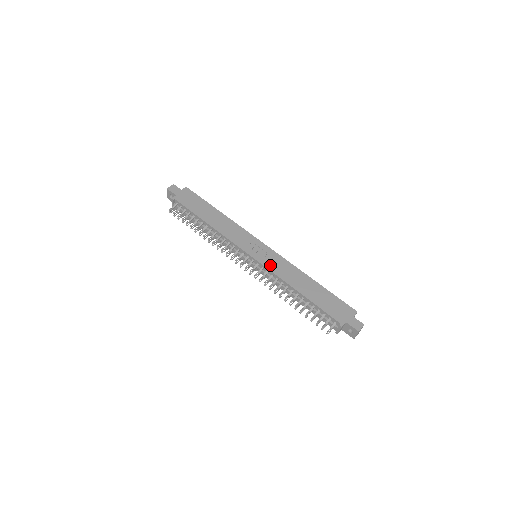
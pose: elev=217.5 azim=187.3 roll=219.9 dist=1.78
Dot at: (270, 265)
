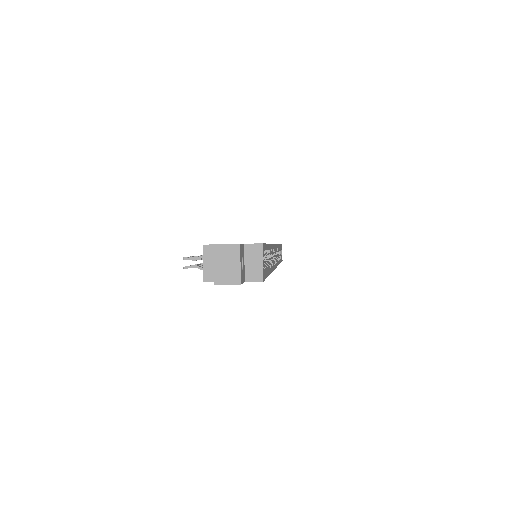
Dot at: occluded
